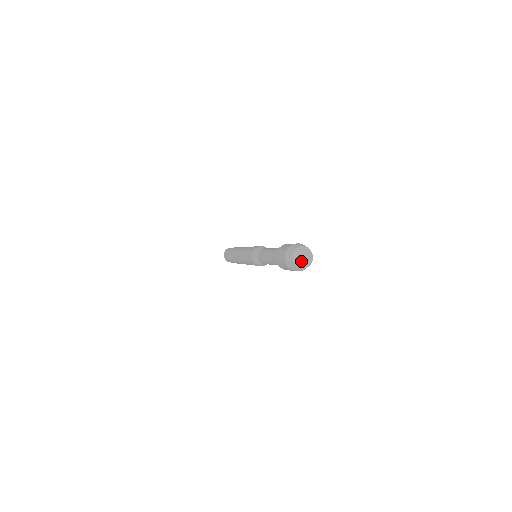
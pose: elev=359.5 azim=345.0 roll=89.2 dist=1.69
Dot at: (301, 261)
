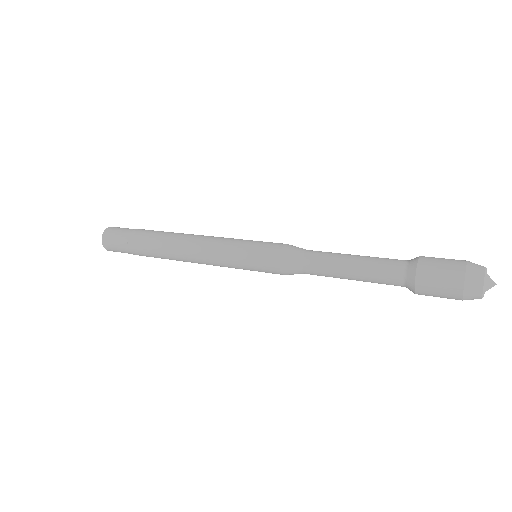
Dot at: occluded
